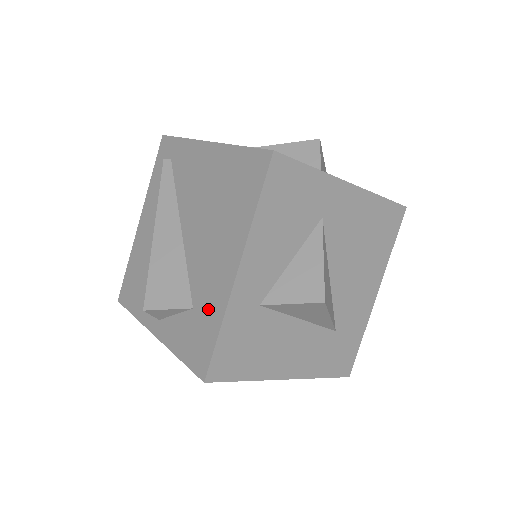
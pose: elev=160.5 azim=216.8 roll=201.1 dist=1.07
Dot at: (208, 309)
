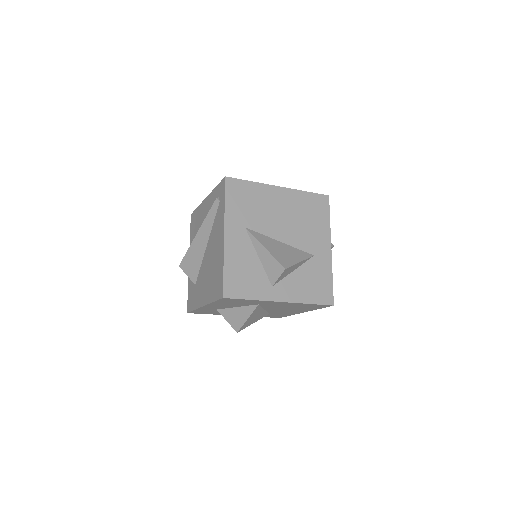
Dot at: (196, 297)
